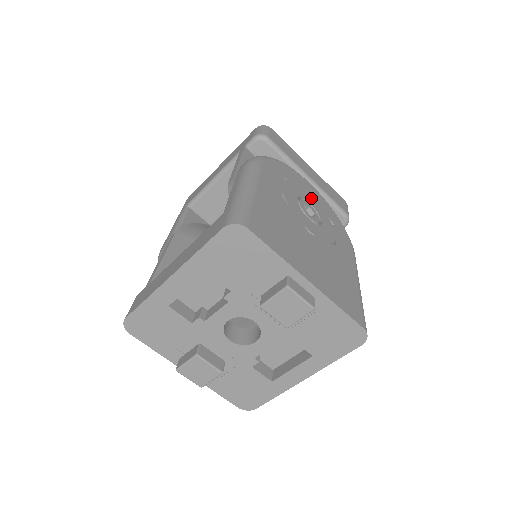
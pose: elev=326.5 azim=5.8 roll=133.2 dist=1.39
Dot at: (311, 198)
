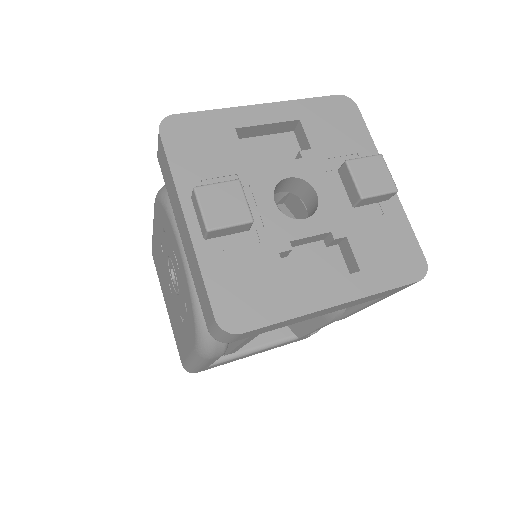
Dot at: occluded
